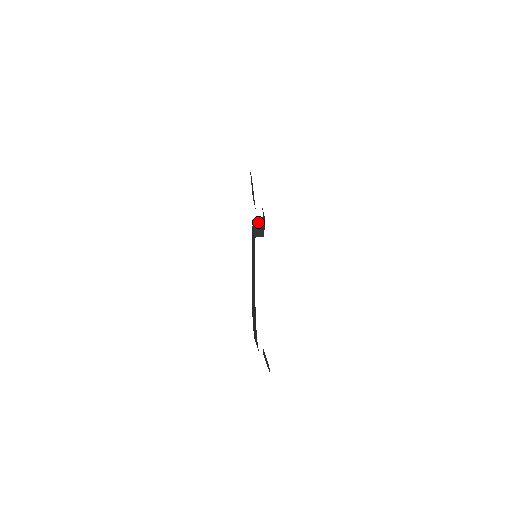
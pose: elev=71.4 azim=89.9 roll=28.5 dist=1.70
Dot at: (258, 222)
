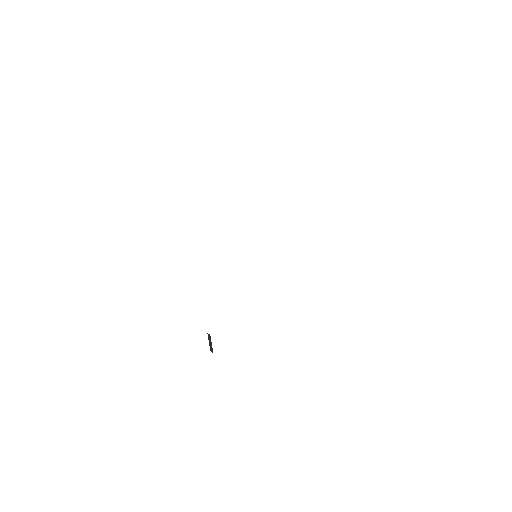
Dot at: occluded
